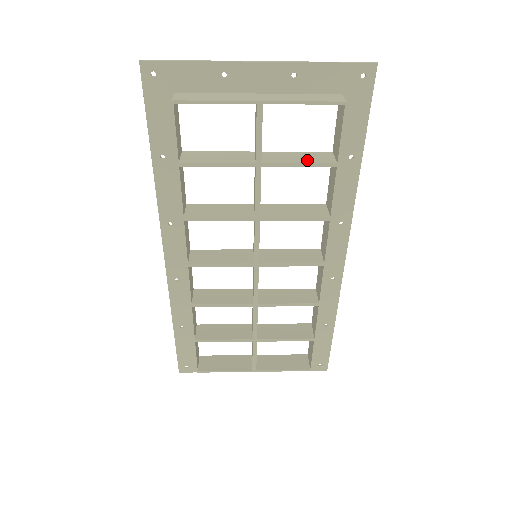
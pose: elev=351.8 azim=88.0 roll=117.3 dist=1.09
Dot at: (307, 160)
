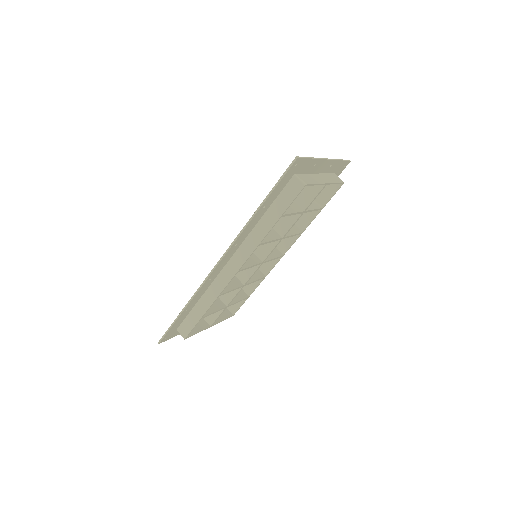
Dot at: (314, 207)
